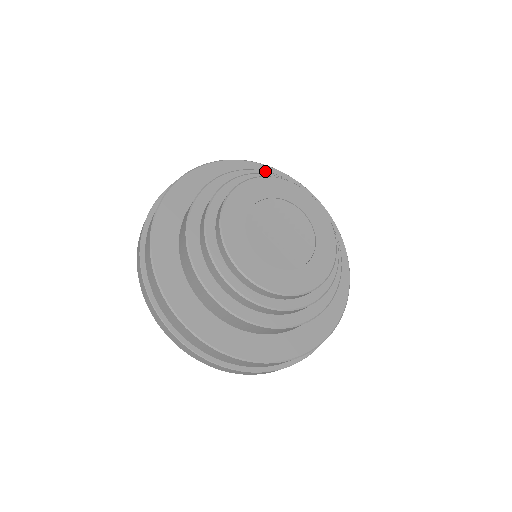
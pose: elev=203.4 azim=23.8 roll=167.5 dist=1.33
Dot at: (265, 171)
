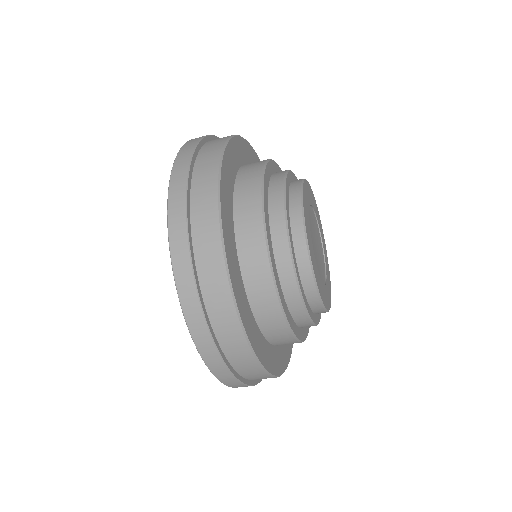
Dot at: occluded
